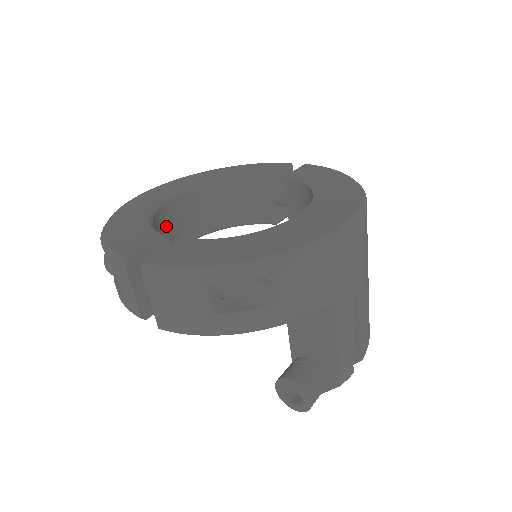
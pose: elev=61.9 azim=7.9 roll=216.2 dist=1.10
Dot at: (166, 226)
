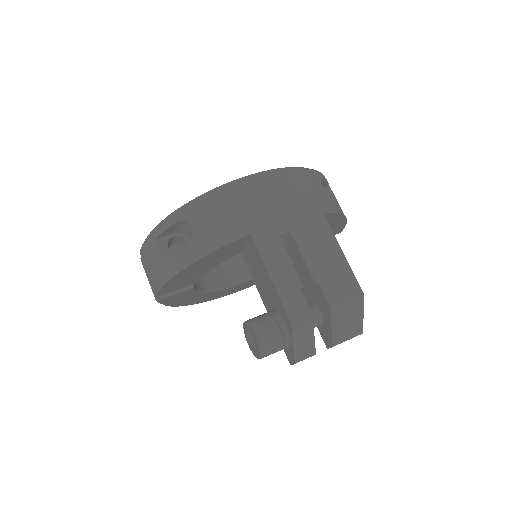
Dot at: occluded
